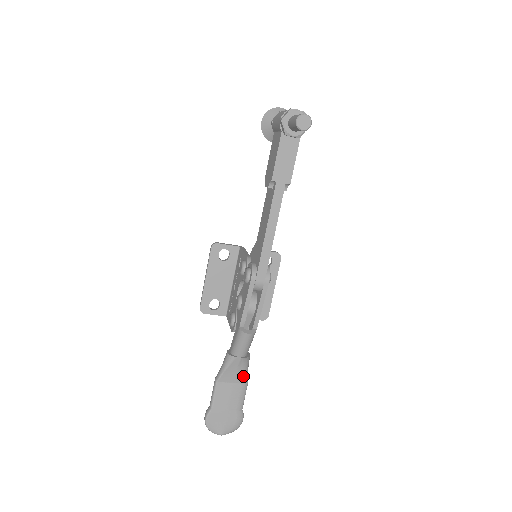
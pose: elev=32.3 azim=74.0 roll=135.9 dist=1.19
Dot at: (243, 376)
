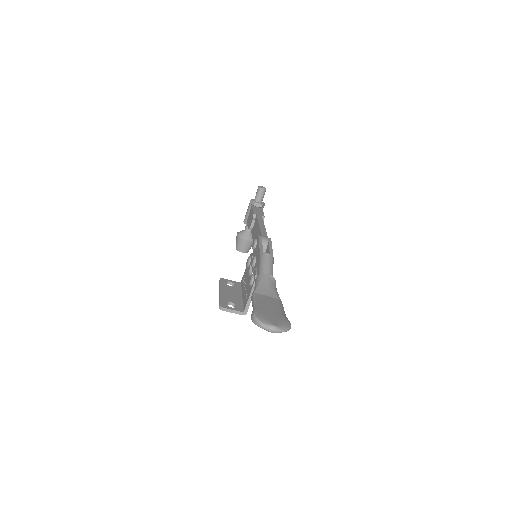
Dot at: (276, 294)
